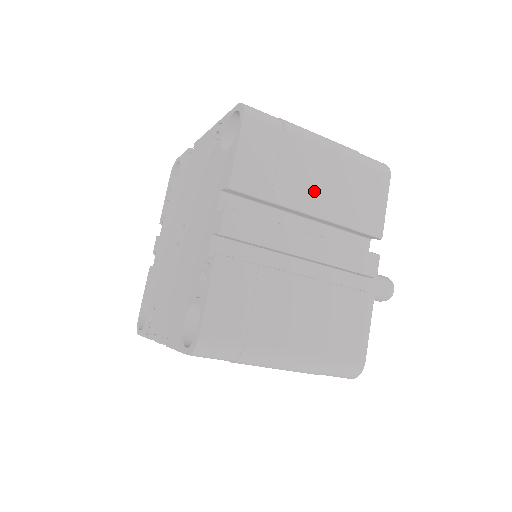
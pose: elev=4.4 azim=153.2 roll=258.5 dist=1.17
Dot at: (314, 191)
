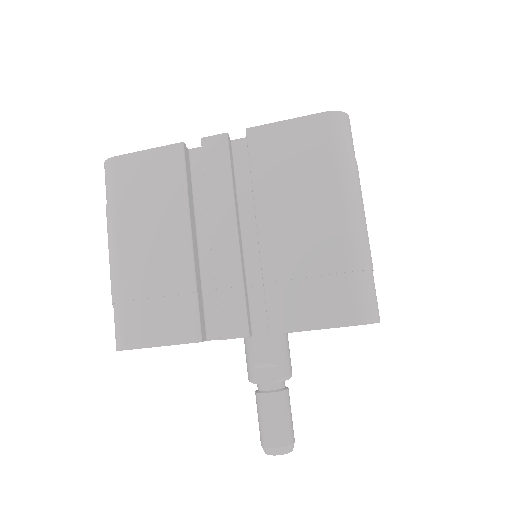
Dot at: occluded
